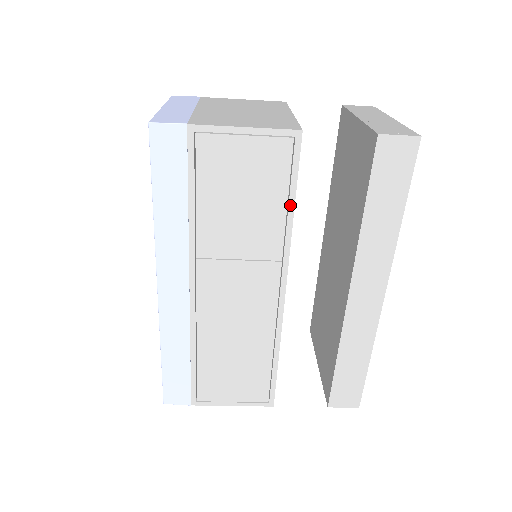
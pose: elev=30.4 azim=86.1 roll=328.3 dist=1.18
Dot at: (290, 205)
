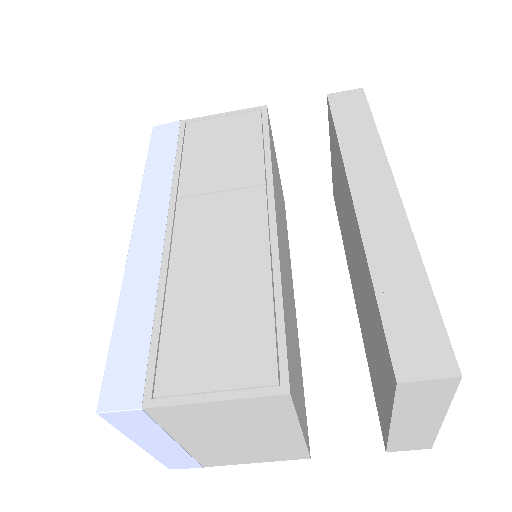
Dot at: (266, 144)
